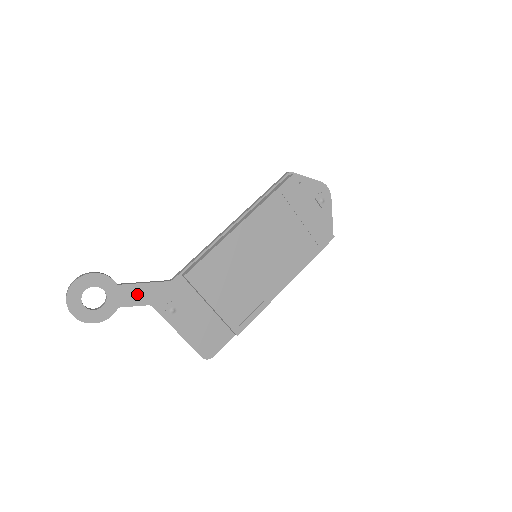
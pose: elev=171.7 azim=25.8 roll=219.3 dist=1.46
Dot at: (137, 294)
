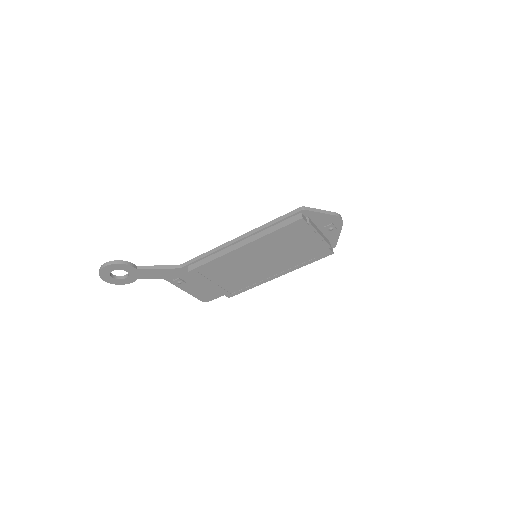
Dot at: (152, 273)
